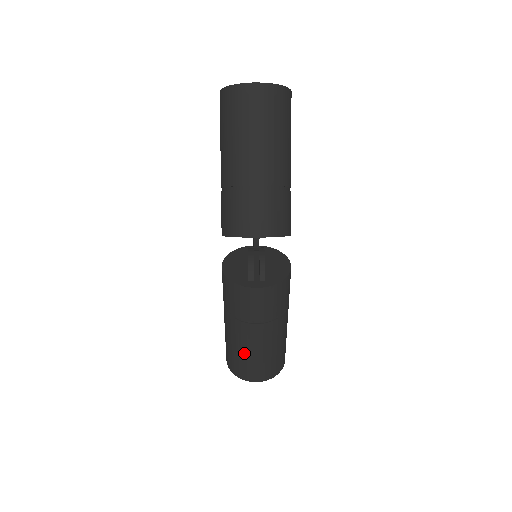
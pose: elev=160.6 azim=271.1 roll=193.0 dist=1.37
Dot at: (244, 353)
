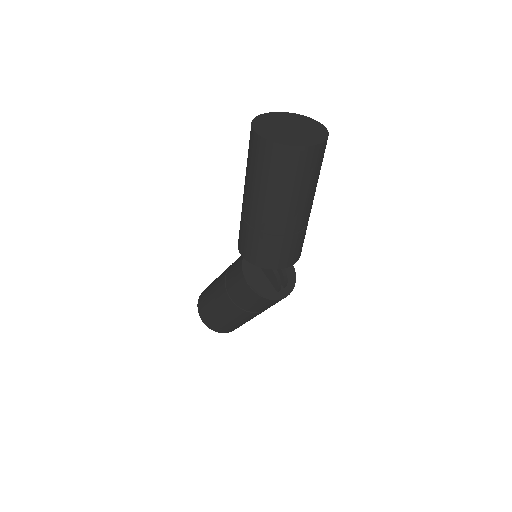
Dot at: (242, 323)
